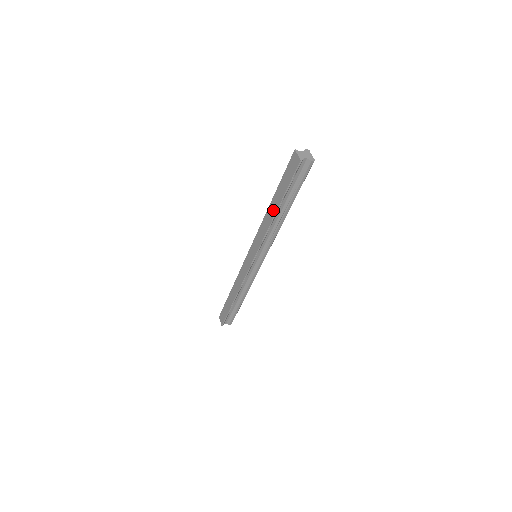
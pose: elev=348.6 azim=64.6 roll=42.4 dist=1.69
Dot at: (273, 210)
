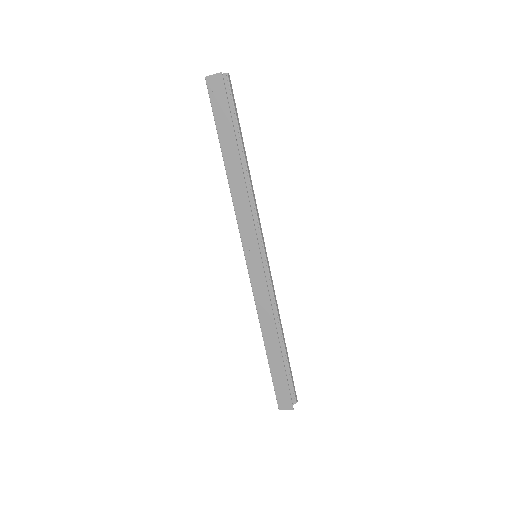
Dot at: (235, 165)
